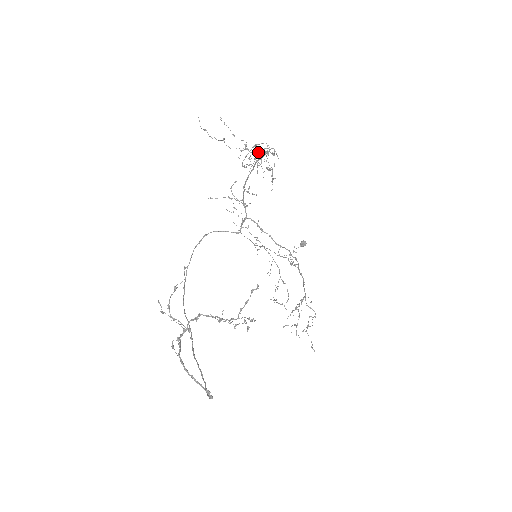
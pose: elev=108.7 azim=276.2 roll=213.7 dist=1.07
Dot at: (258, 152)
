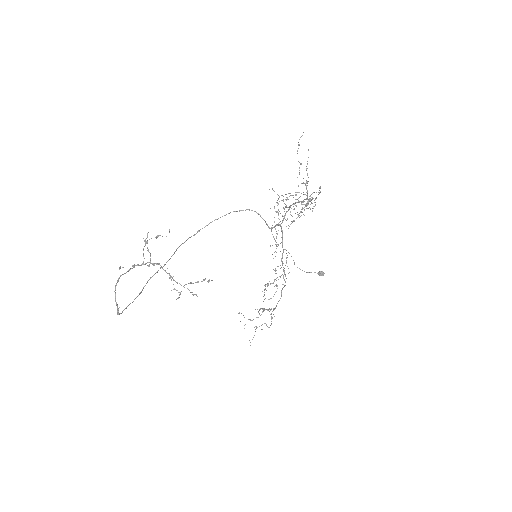
Dot at: (310, 195)
